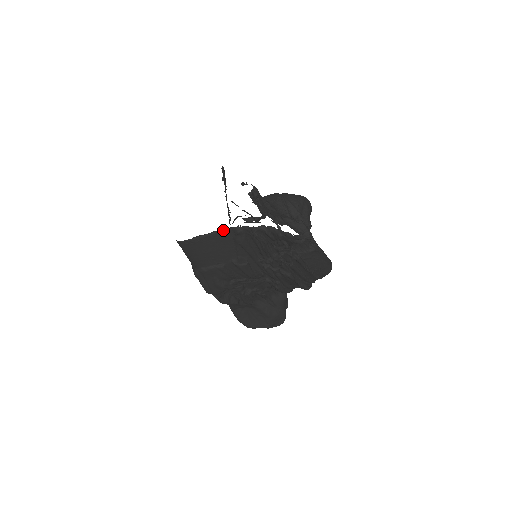
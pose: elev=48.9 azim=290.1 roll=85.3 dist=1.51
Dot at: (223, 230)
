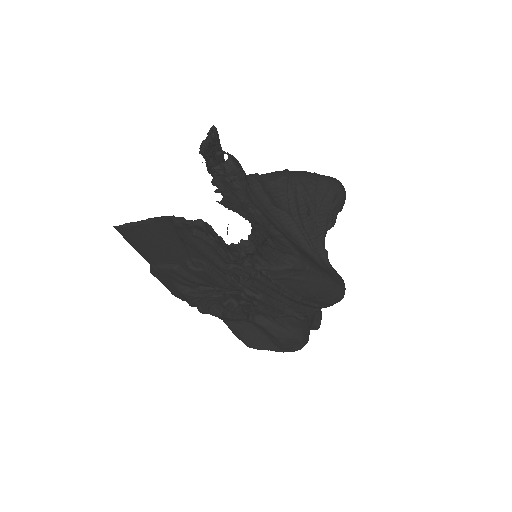
Dot at: (159, 218)
